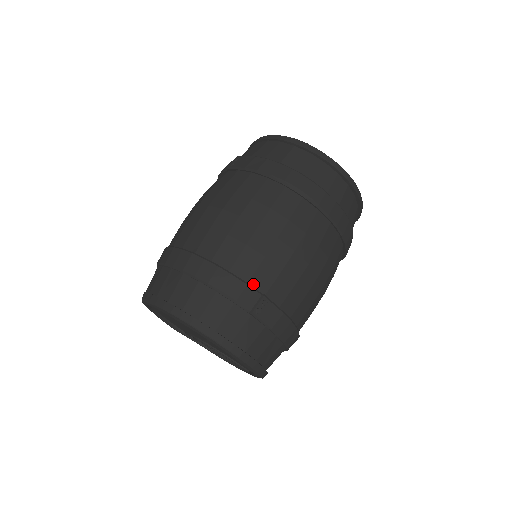
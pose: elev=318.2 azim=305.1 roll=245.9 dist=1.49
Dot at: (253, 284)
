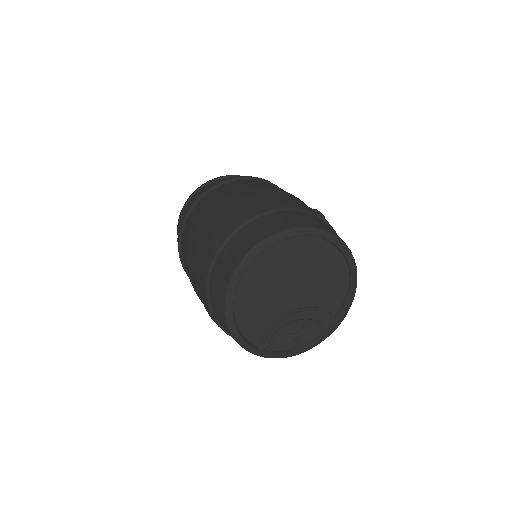
Dot at: occluded
